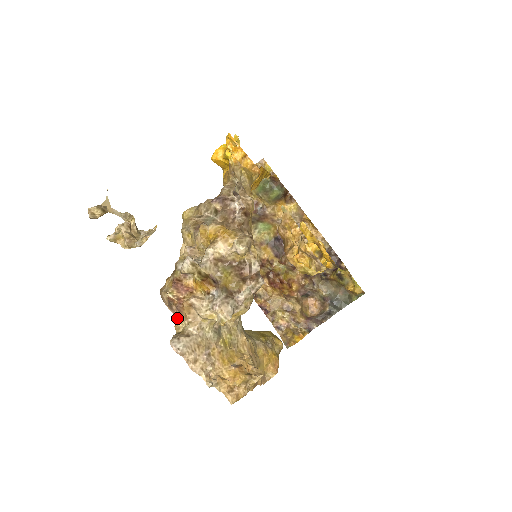
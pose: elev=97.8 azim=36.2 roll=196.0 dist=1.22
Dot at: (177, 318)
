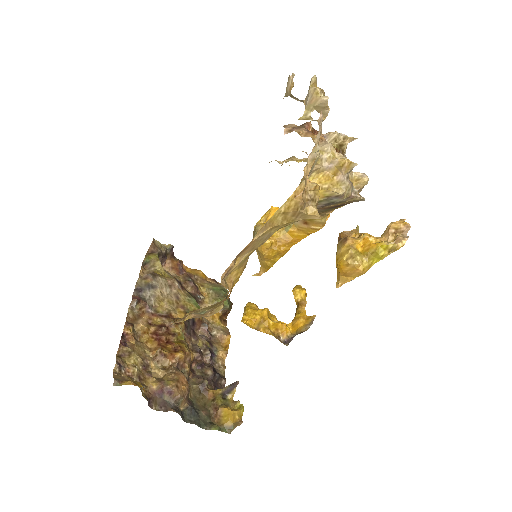
Dot at: (298, 132)
